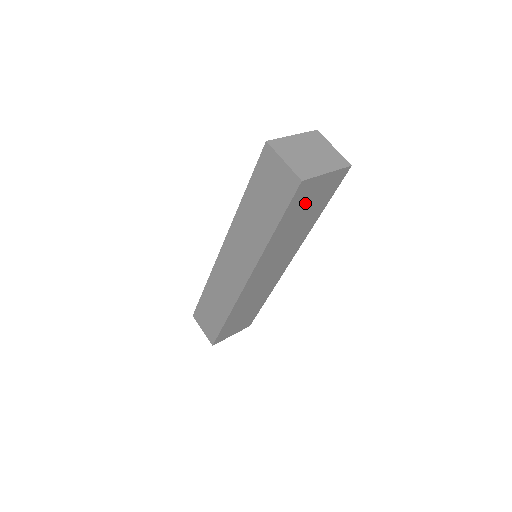
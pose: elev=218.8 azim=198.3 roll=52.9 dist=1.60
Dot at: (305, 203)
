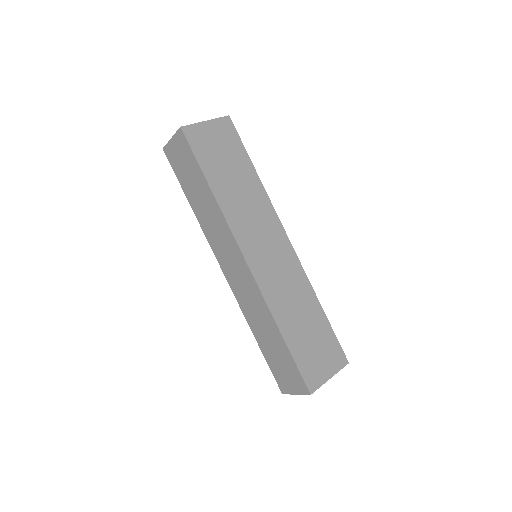
Dot at: (215, 153)
